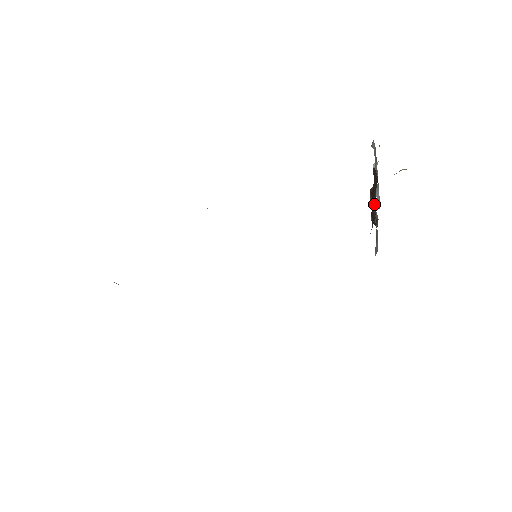
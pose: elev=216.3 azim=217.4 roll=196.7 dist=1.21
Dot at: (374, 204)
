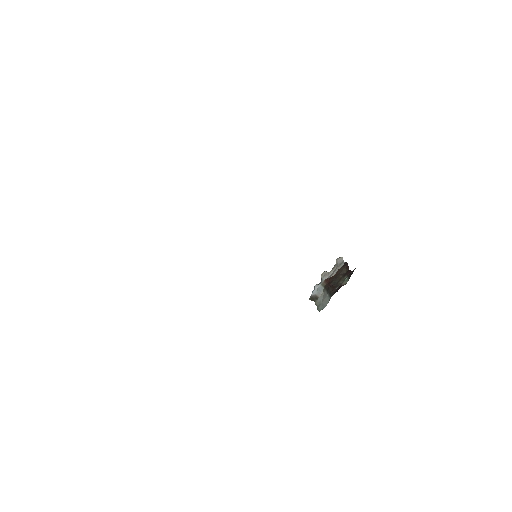
Dot at: (346, 280)
